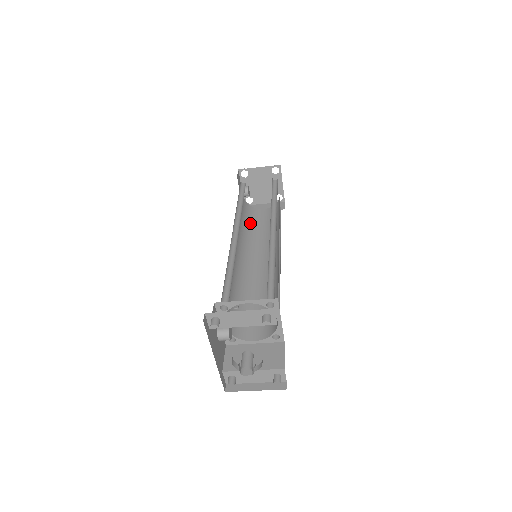
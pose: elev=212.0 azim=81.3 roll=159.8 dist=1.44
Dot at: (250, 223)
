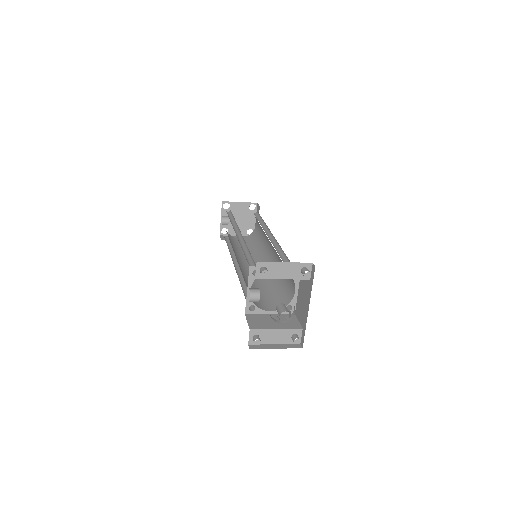
Dot at: (233, 243)
